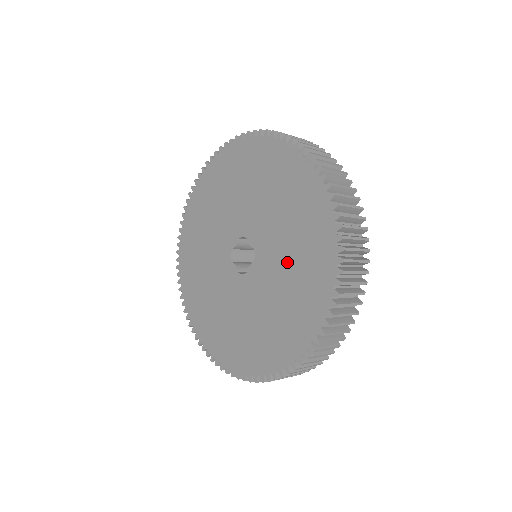
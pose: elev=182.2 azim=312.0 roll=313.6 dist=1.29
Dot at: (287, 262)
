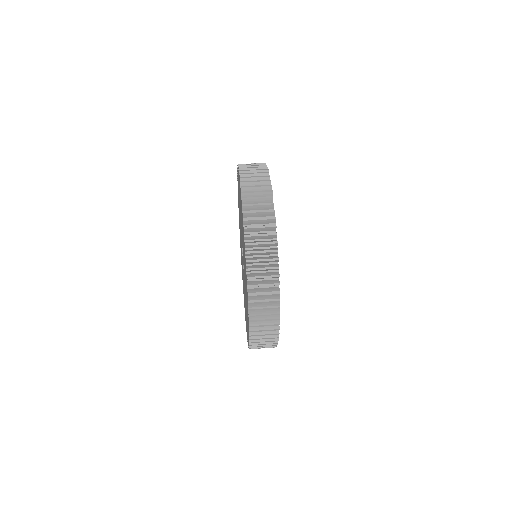
Dot at: occluded
